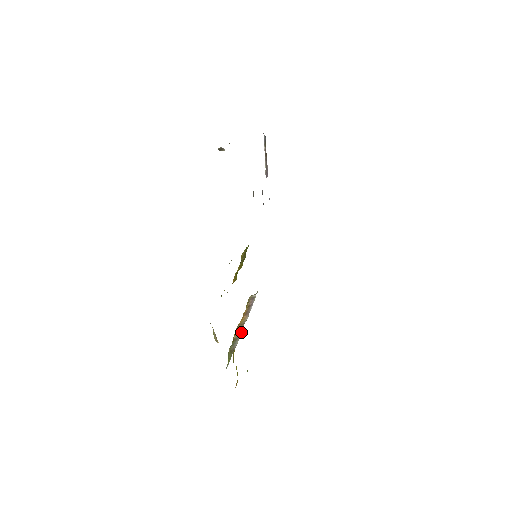
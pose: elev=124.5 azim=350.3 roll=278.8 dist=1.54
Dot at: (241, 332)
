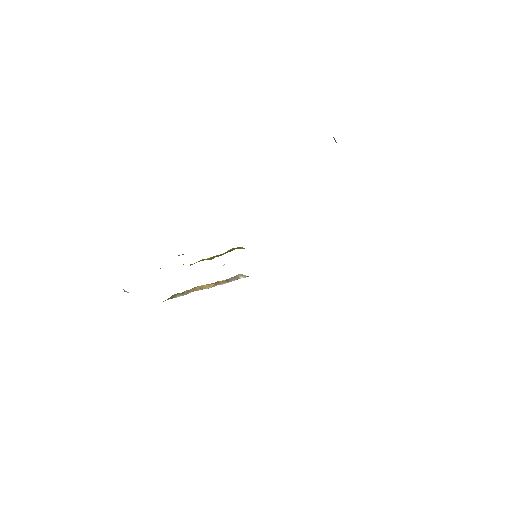
Dot at: occluded
